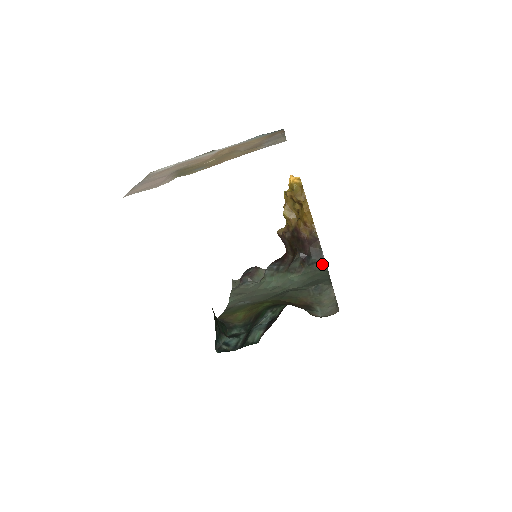
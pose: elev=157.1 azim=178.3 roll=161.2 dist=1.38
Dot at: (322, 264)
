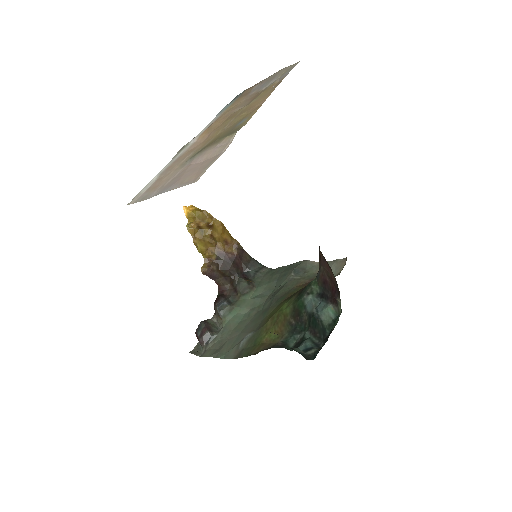
Dot at: (263, 268)
